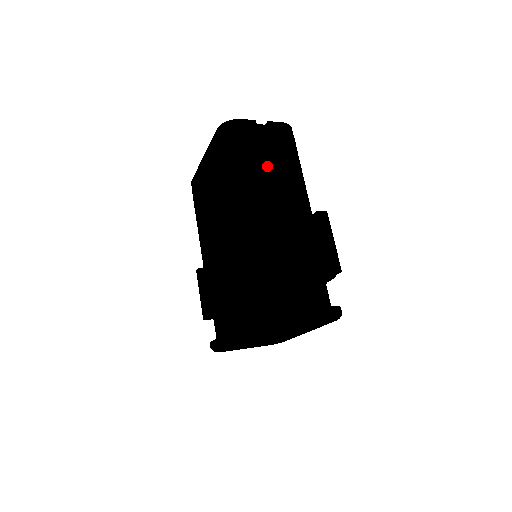
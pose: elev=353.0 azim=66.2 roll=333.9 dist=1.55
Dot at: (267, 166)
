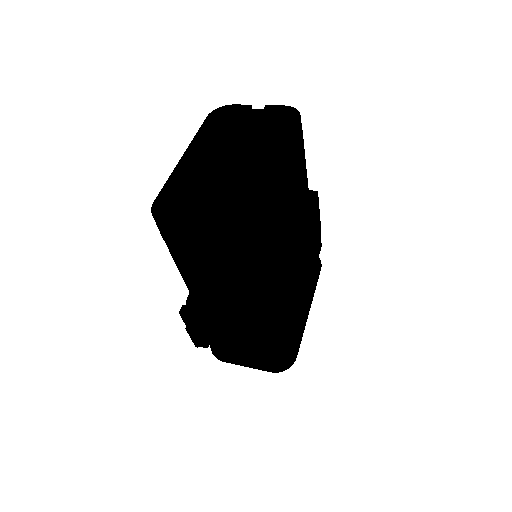
Dot at: (195, 291)
